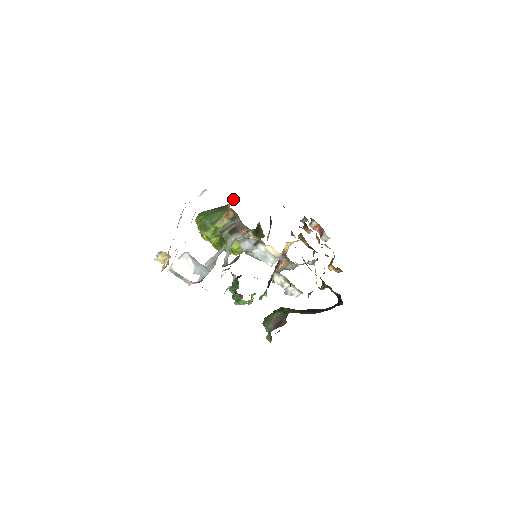
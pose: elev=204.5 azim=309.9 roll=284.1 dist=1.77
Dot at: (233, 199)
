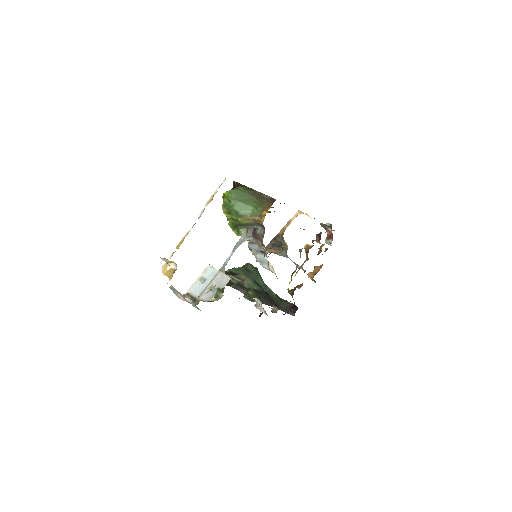
Dot at: (274, 200)
